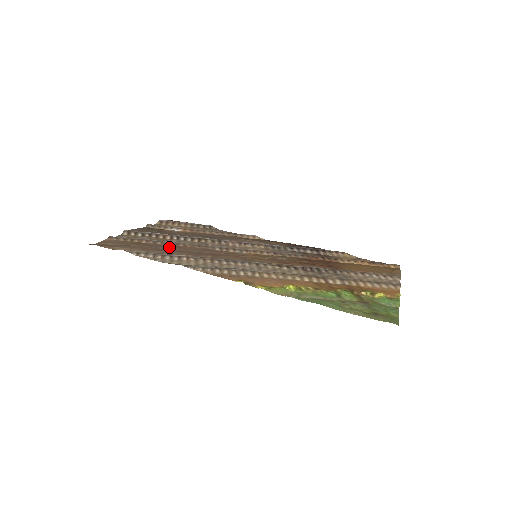
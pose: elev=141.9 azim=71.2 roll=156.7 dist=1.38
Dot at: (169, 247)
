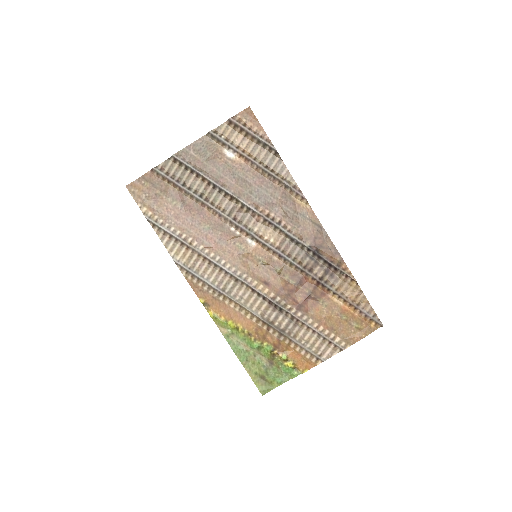
Dot at: (192, 209)
